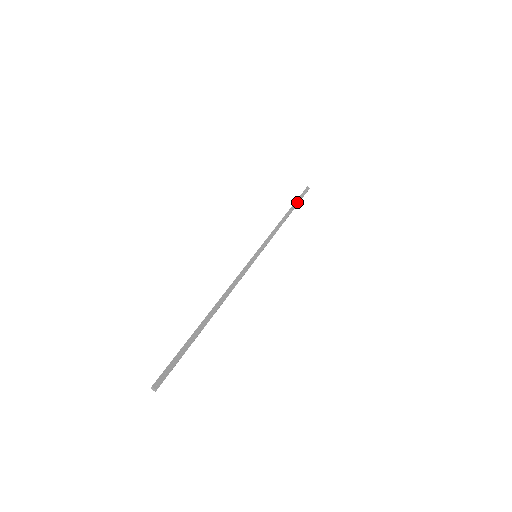
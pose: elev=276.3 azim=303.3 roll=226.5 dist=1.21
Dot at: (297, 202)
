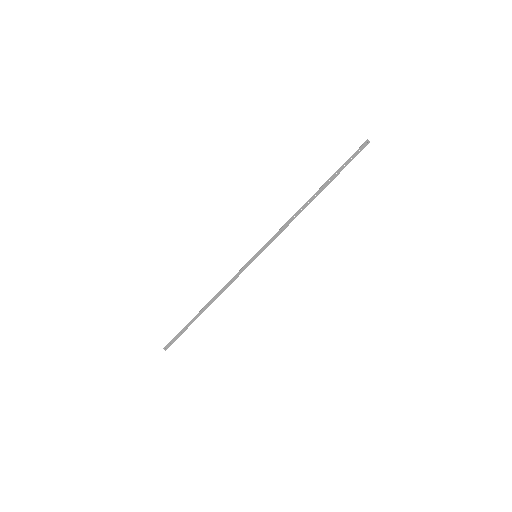
Dot at: (335, 175)
